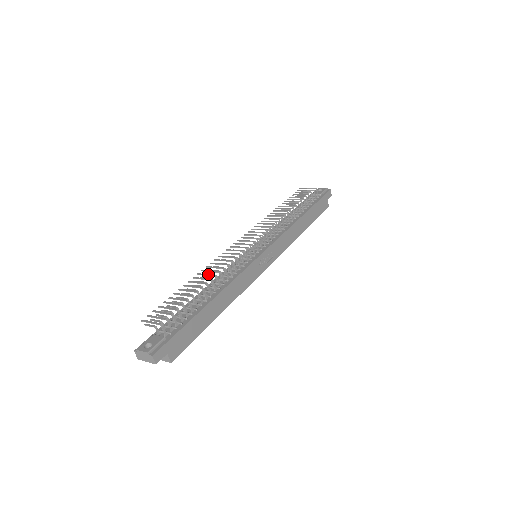
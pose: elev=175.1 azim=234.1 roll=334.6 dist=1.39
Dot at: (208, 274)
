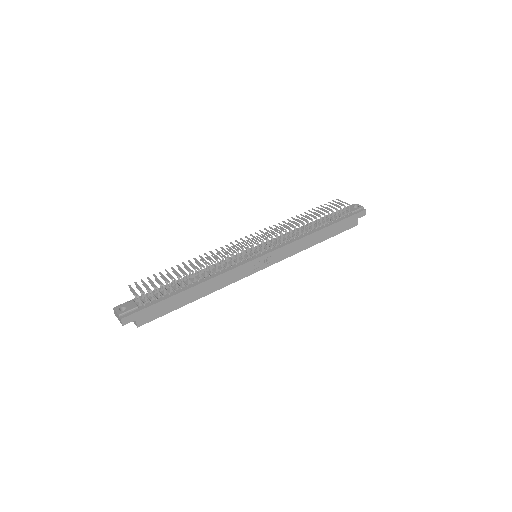
Dot at: occluded
